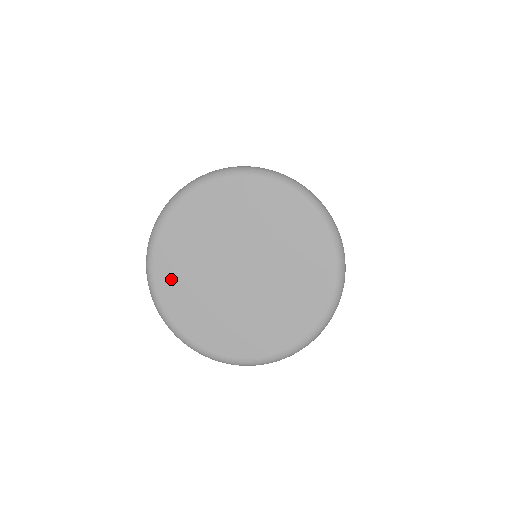
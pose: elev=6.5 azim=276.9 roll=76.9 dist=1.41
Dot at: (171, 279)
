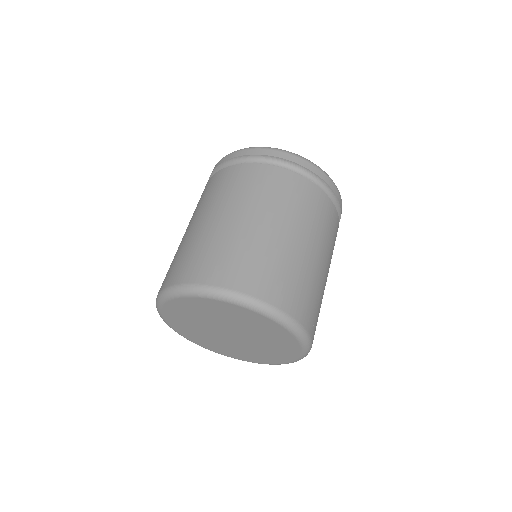
Dot at: (180, 327)
